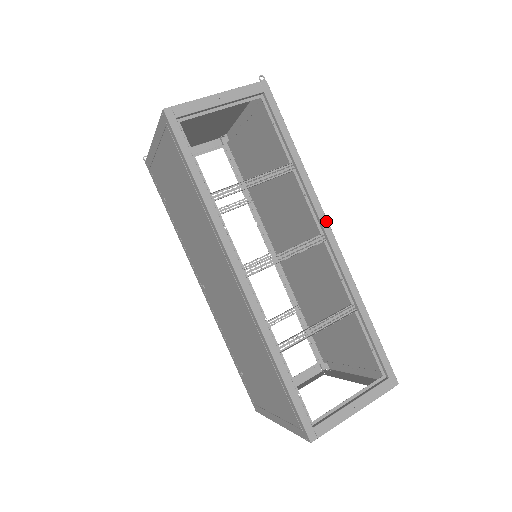
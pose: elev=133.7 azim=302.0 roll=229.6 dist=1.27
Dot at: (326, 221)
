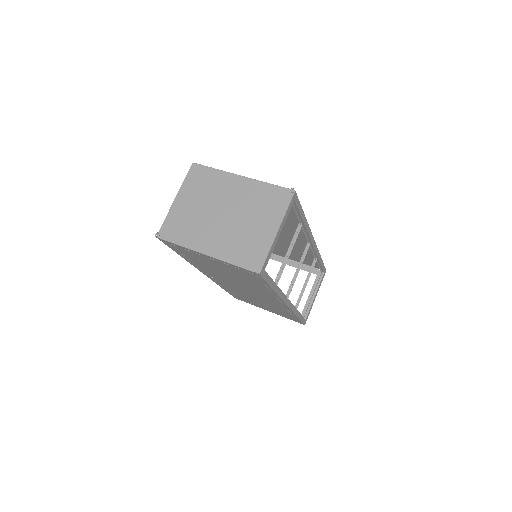
Dot at: (313, 237)
